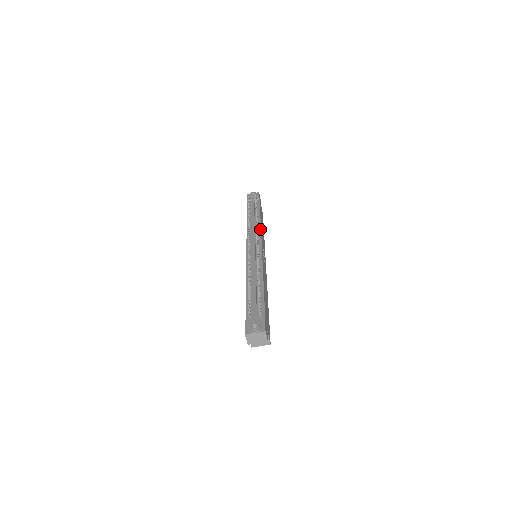
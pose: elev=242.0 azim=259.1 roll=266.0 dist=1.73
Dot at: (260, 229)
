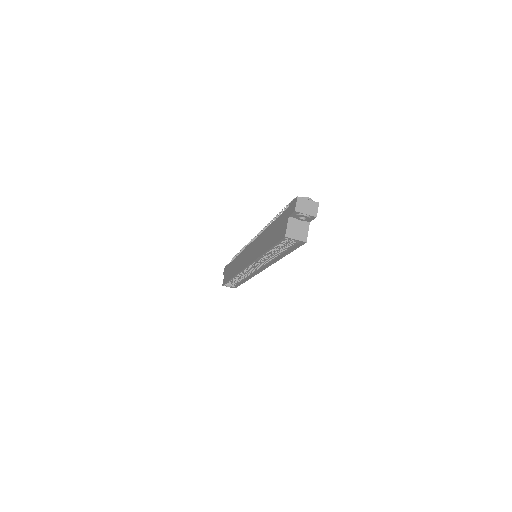
Dot at: occluded
